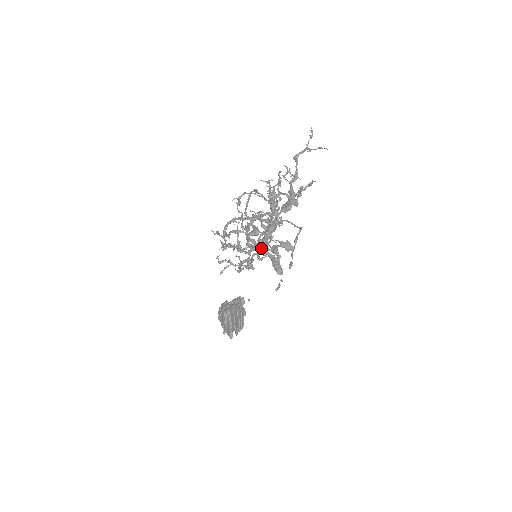
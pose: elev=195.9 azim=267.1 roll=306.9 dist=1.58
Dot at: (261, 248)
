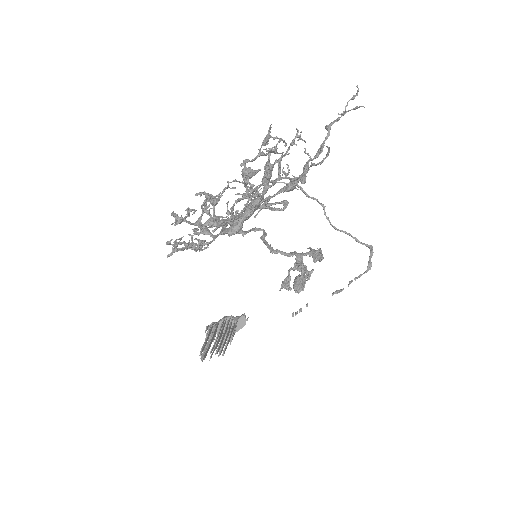
Dot at: (209, 222)
